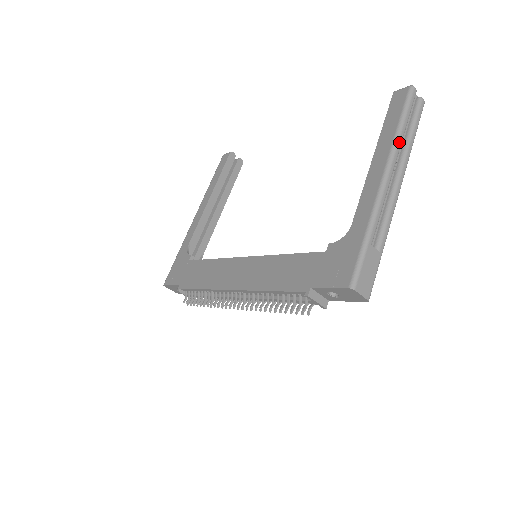
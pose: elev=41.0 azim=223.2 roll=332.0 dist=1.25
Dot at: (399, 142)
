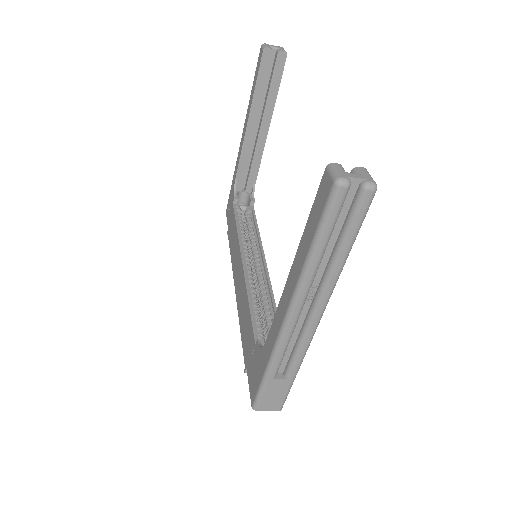
Dot at: (308, 275)
